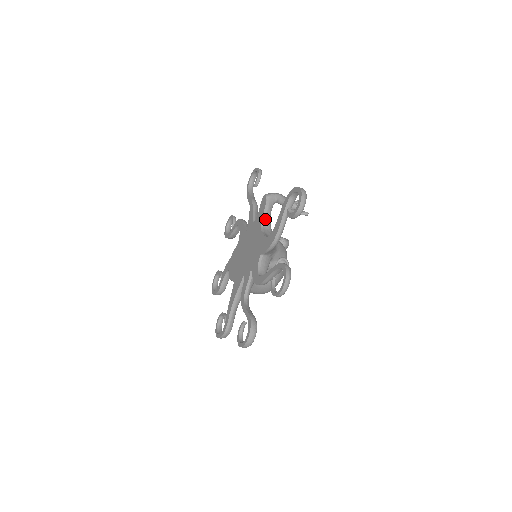
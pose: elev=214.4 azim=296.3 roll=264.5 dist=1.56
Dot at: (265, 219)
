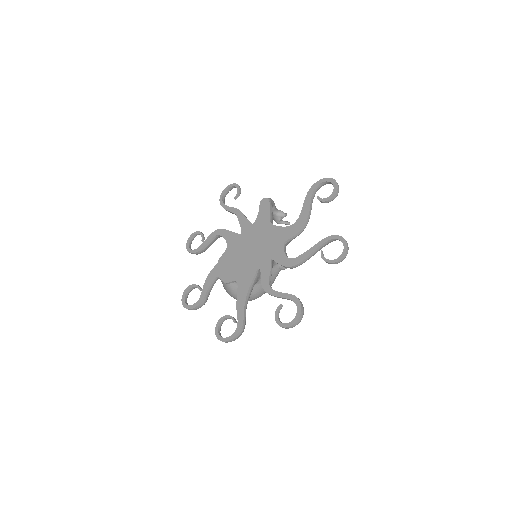
Dot at: (271, 217)
